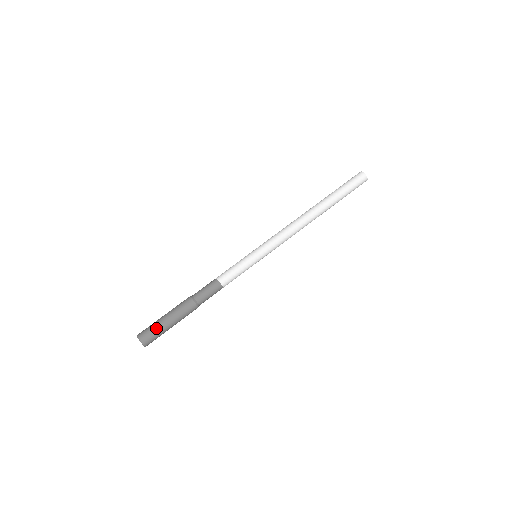
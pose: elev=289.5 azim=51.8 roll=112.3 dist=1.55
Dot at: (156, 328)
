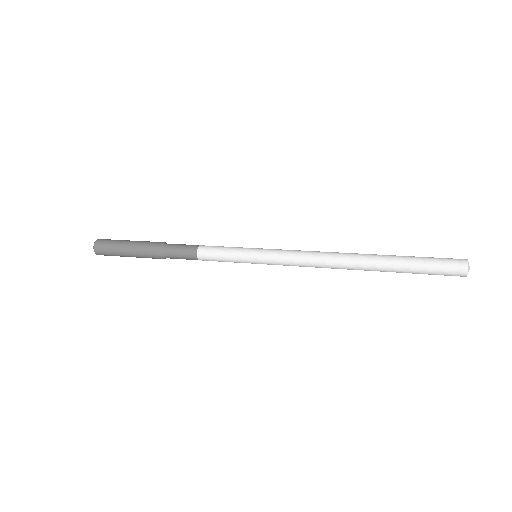
Dot at: (119, 240)
